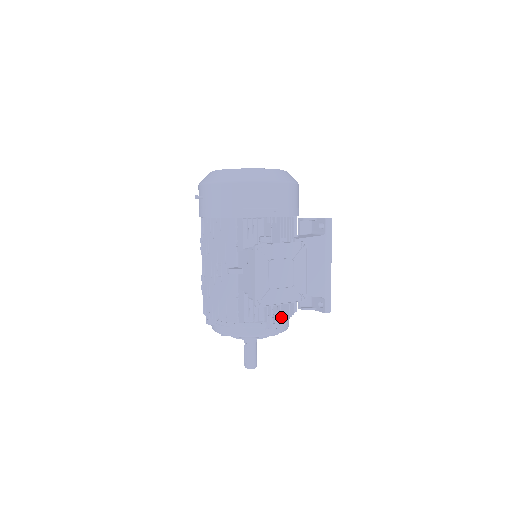
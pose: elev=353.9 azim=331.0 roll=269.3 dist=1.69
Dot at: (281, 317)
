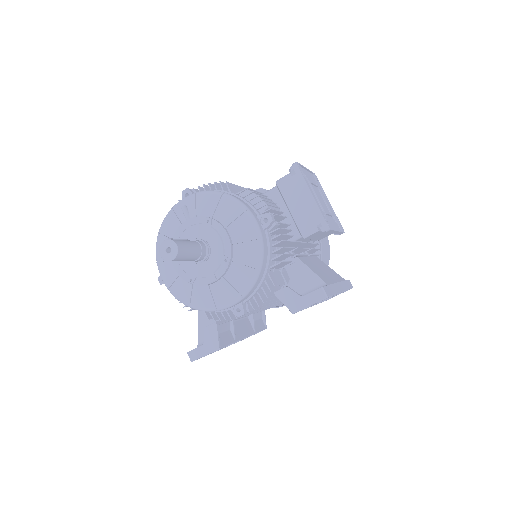
Dot at: (277, 236)
